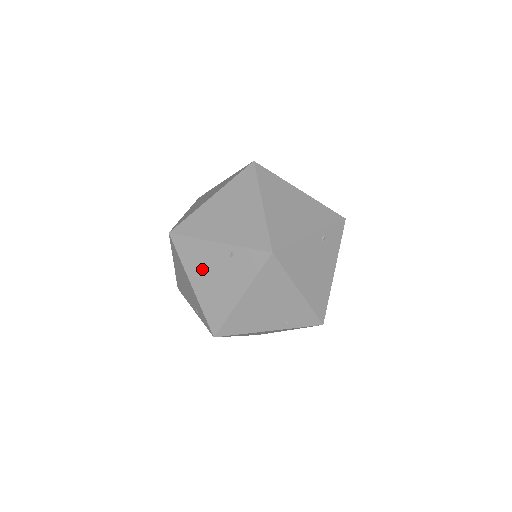
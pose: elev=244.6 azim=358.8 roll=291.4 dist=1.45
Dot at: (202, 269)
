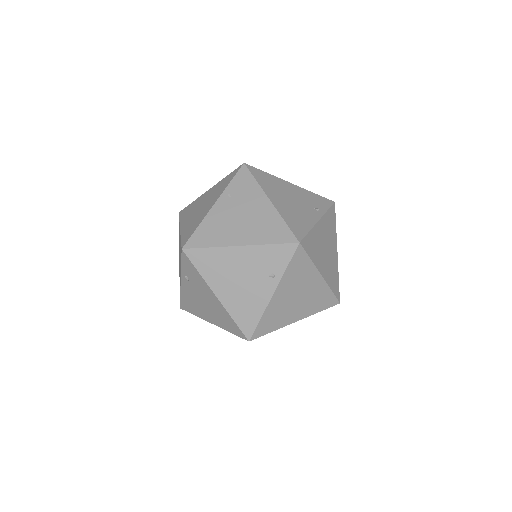
Dot at: (199, 307)
